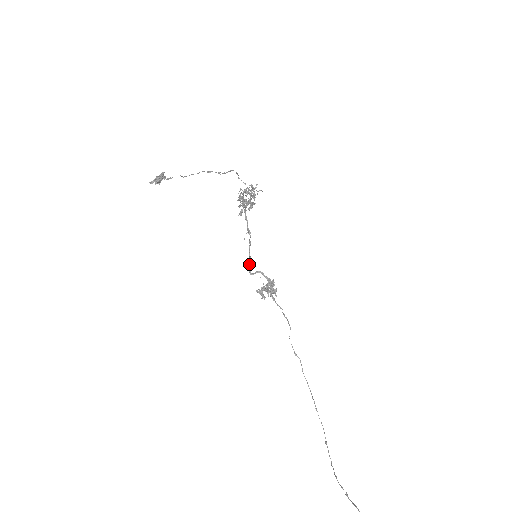
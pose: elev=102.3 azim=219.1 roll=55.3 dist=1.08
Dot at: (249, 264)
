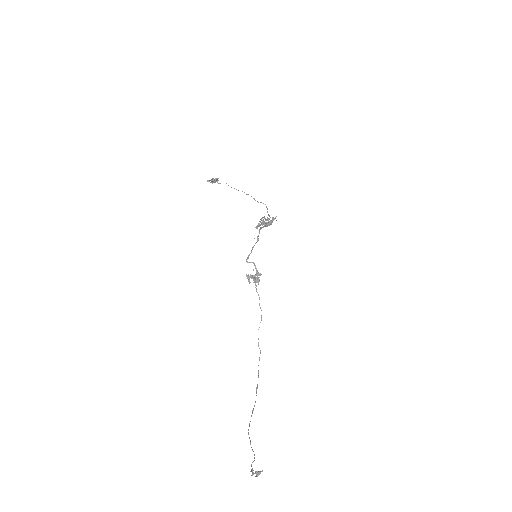
Dot at: (248, 256)
